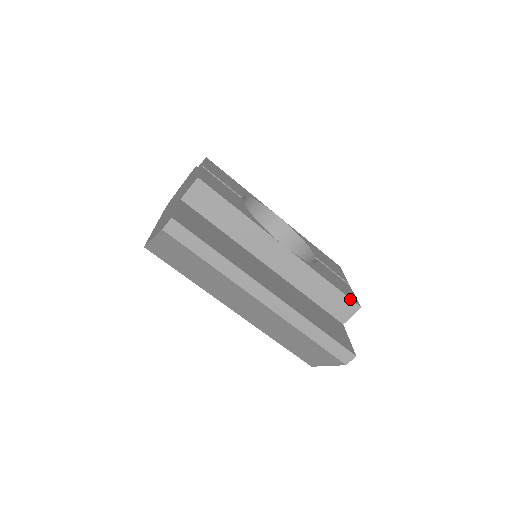
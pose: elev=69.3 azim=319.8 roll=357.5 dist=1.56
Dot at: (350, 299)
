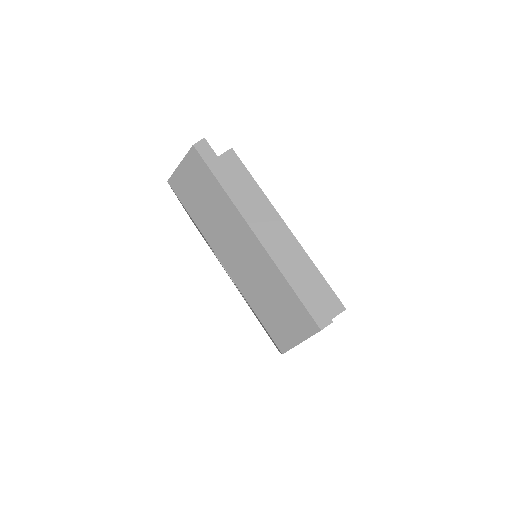
Dot at: (337, 297)
